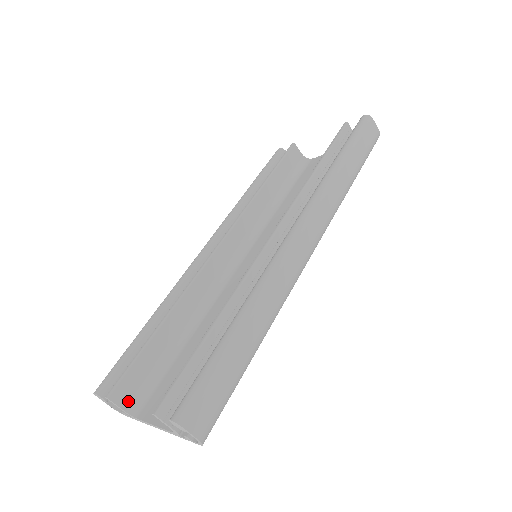
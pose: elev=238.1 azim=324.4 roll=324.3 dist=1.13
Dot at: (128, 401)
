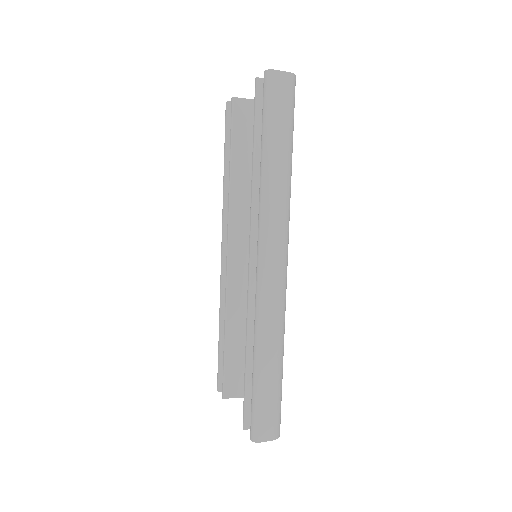
Dot at: (237, 391)
